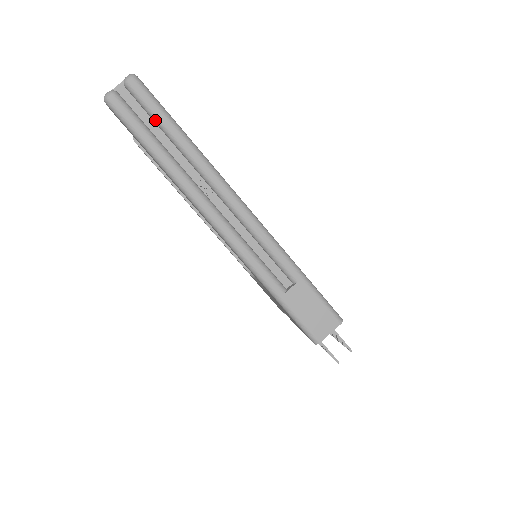
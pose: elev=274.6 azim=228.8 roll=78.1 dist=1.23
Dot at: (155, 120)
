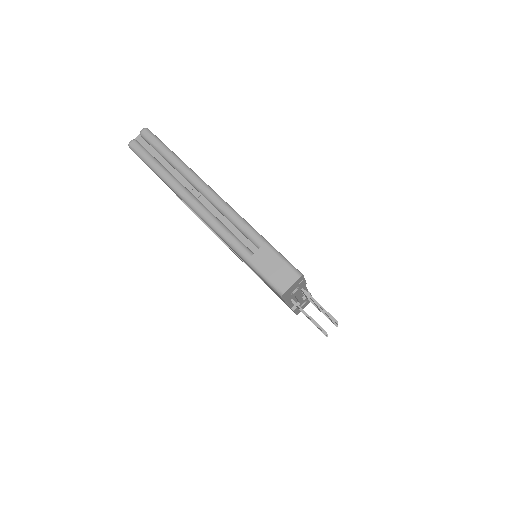
Dot at: (158, 152)
